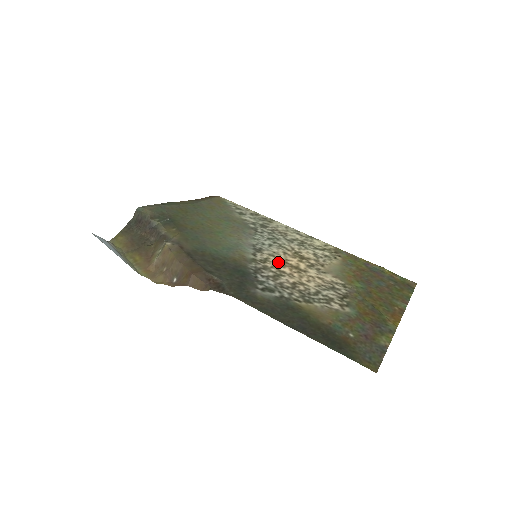
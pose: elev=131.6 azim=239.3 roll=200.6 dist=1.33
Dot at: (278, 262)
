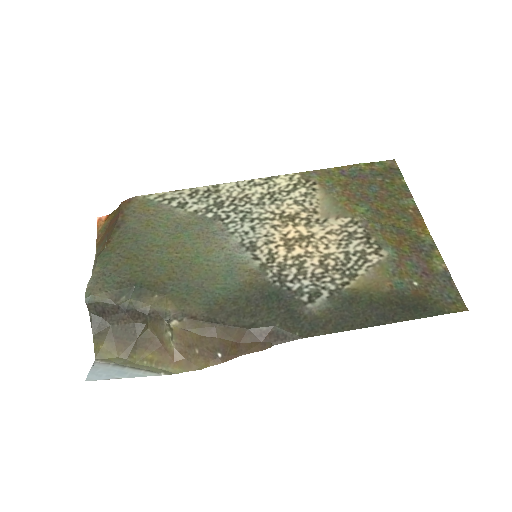
Dot at: (282, 247)
